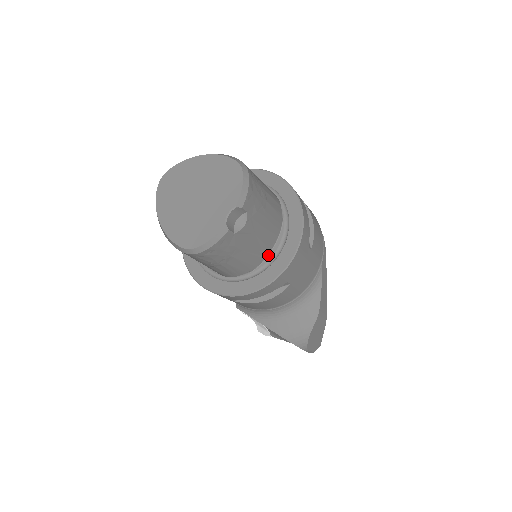
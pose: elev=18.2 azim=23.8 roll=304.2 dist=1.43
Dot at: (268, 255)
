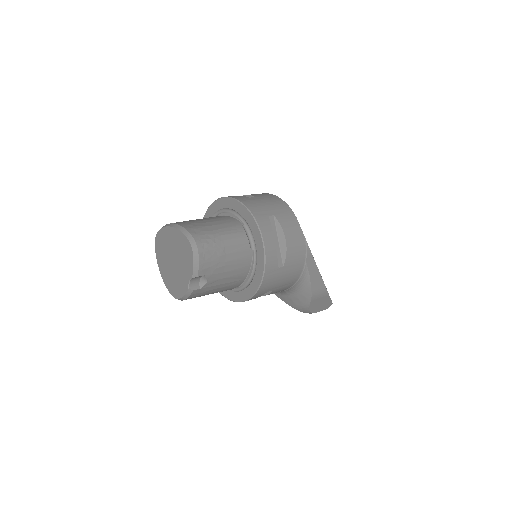
Dot at: (247, 277)
